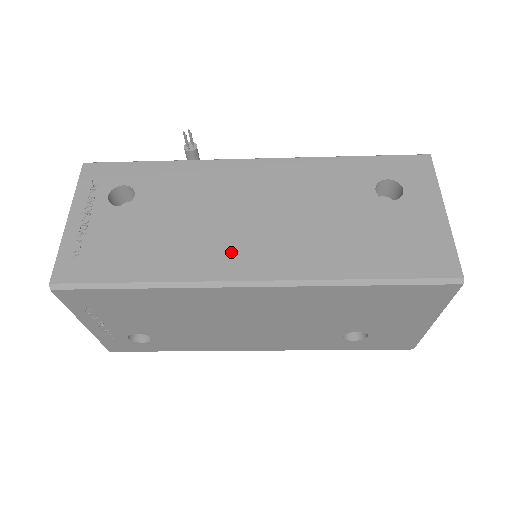
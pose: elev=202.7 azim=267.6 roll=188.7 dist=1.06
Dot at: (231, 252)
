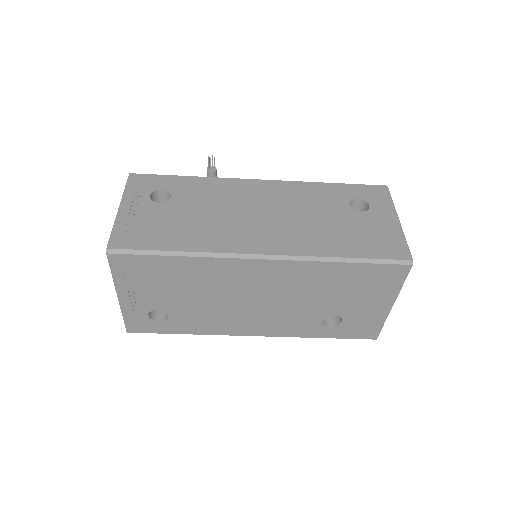
Dot at: (246, 236)
